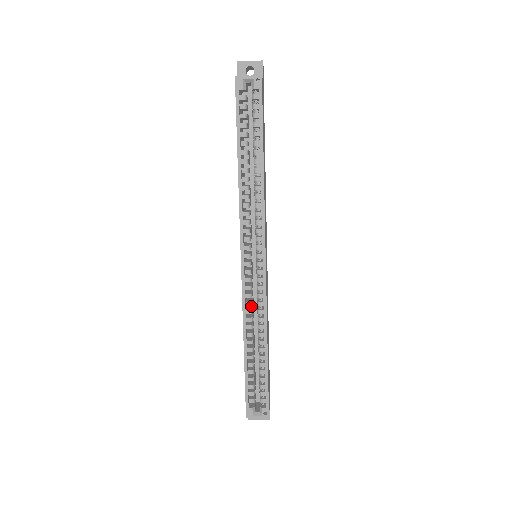
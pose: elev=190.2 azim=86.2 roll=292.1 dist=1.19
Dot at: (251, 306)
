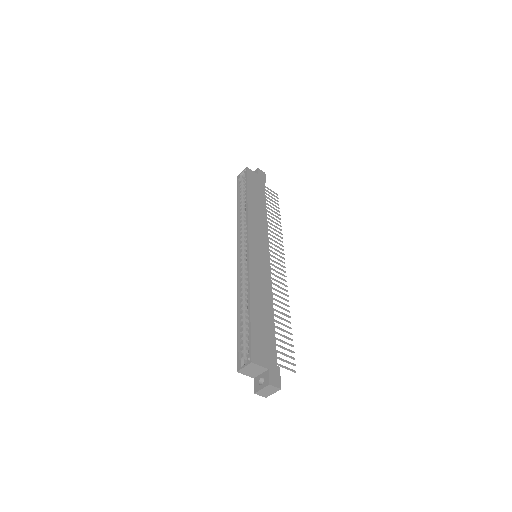
Dot at: occluded
